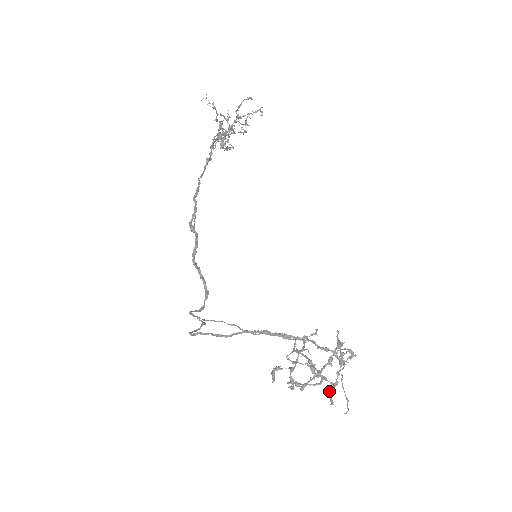
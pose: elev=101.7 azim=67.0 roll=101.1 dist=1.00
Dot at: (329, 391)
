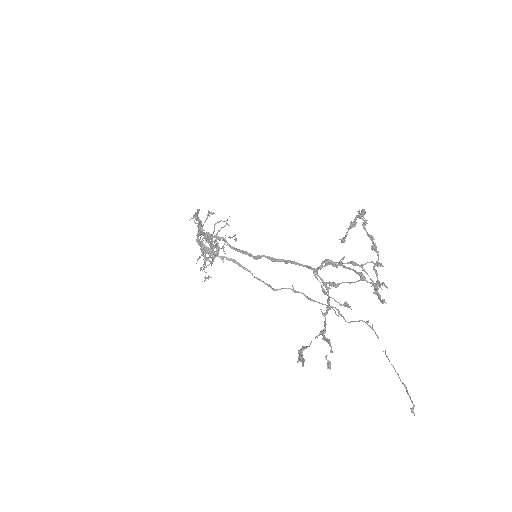
Dot at: (374, 288)
